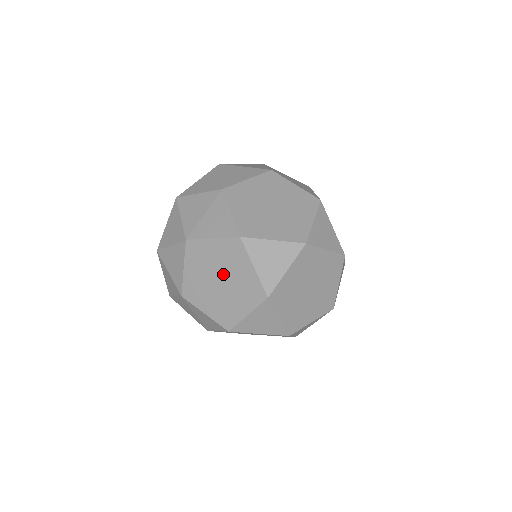
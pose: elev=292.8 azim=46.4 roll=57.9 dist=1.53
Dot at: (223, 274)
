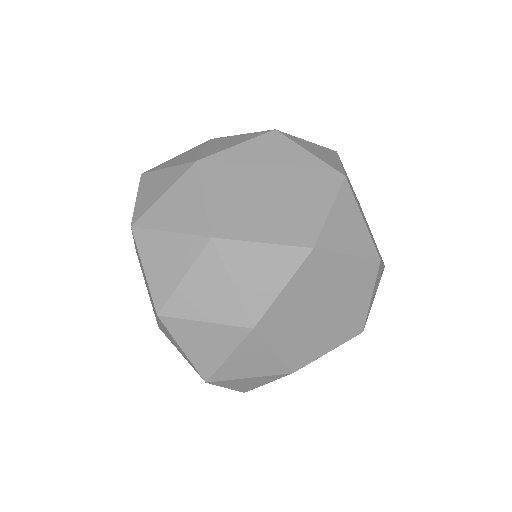
Dot at: (270, 177)
